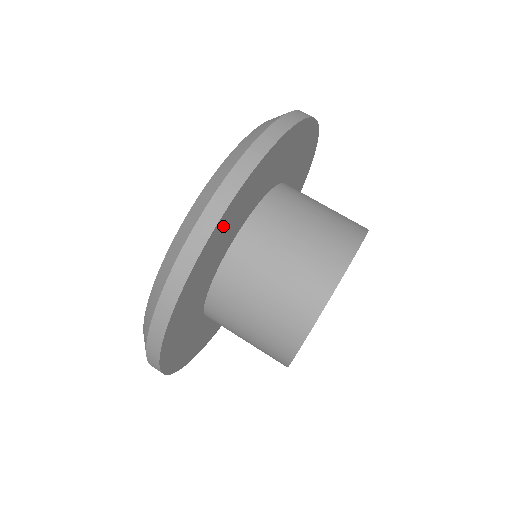
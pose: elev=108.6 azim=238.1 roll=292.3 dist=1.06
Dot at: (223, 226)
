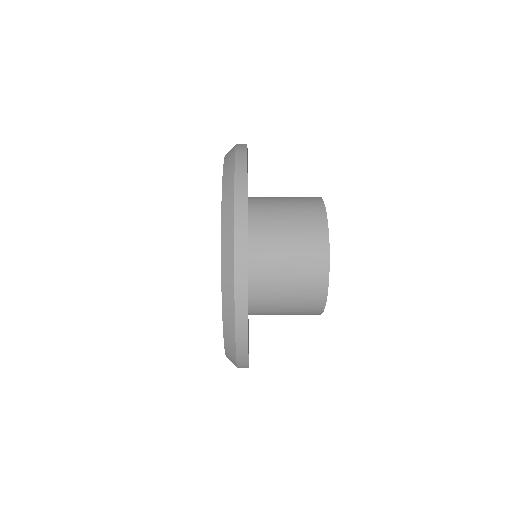
Dot at: occluded
